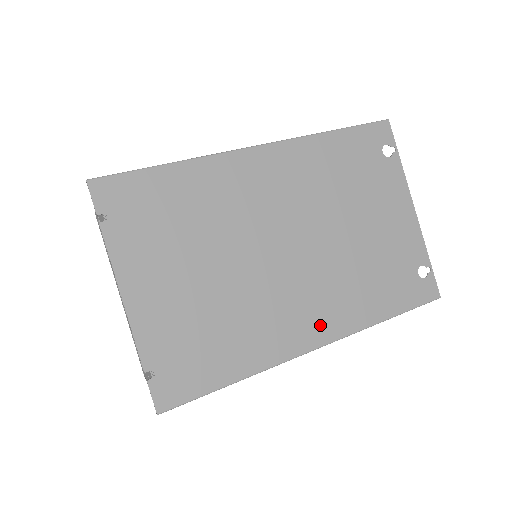
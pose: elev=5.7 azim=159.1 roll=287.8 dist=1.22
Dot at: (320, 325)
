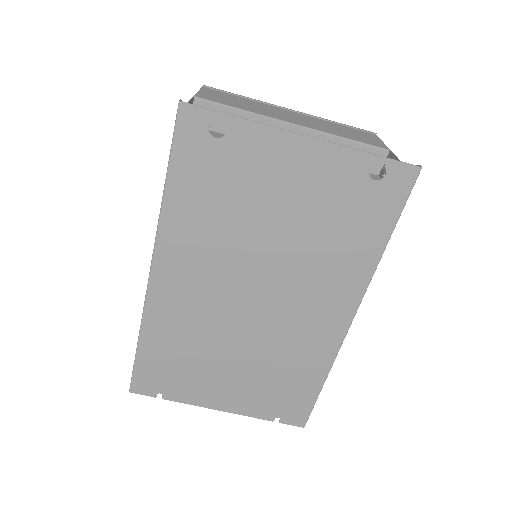
Dot at: (337, 308)
